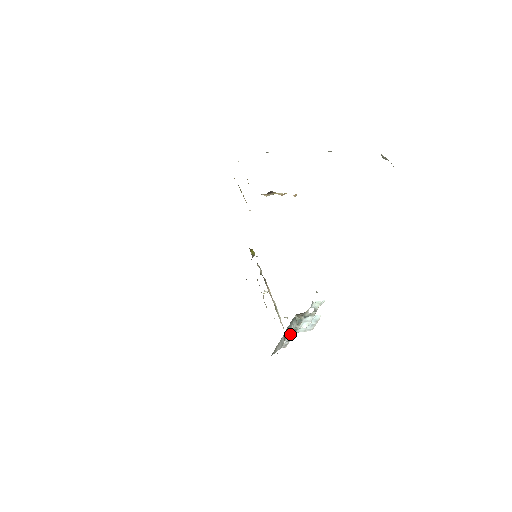
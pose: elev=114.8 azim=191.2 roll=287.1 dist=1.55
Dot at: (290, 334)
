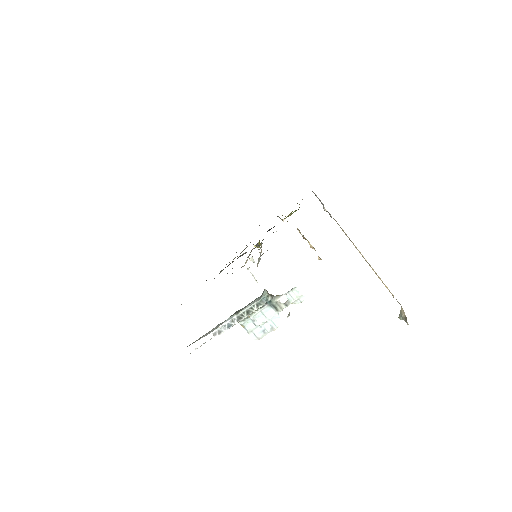
Dot at: (238, 316)
